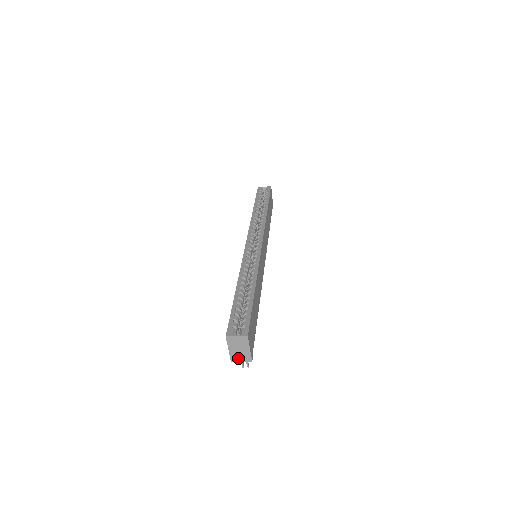
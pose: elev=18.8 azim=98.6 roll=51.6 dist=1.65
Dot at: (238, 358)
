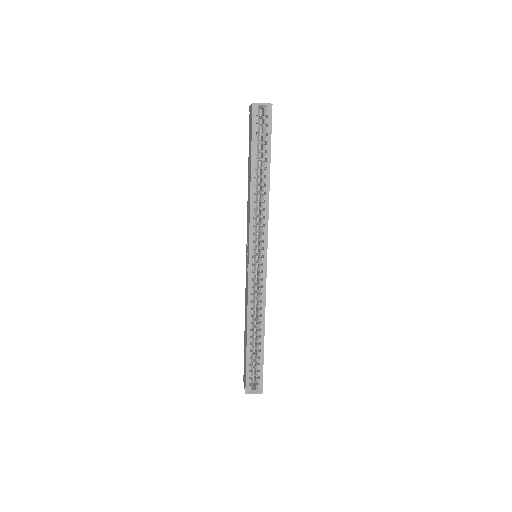
Dot at: occluded
